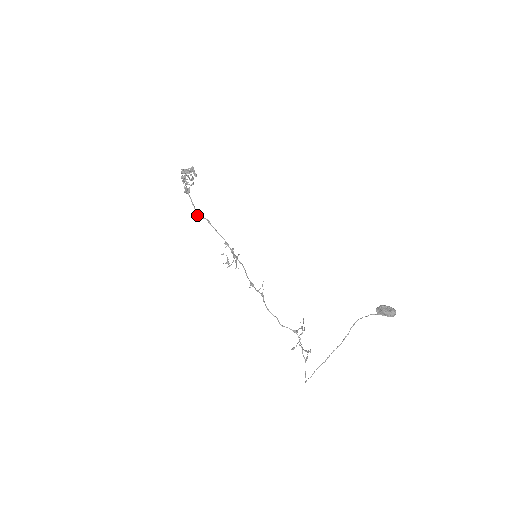
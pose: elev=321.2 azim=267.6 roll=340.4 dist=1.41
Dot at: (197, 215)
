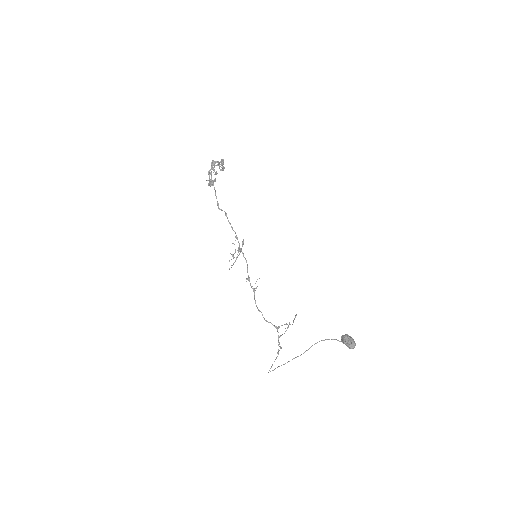
Dot at: (218, 206)
